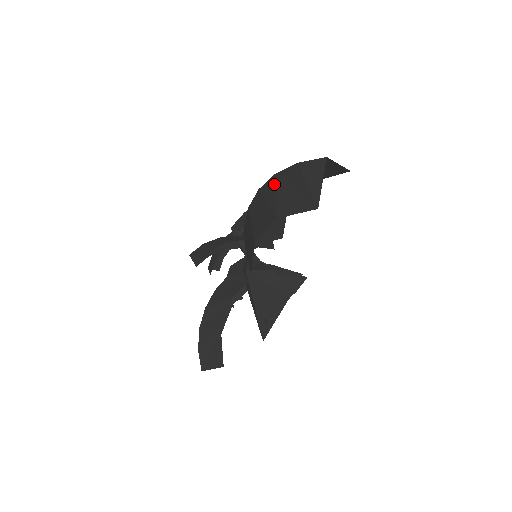
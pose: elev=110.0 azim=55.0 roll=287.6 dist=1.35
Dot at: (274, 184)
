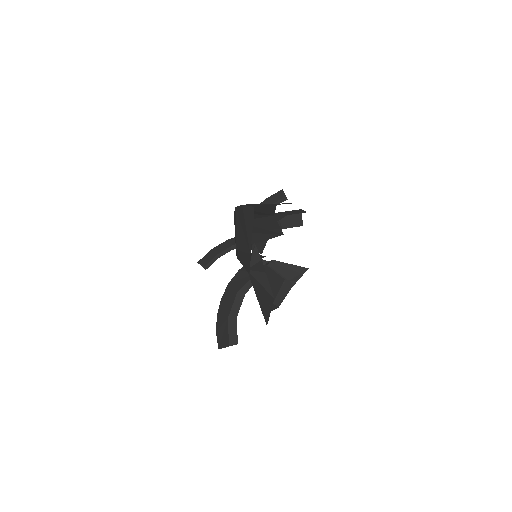
Dot at: (235, 216)
